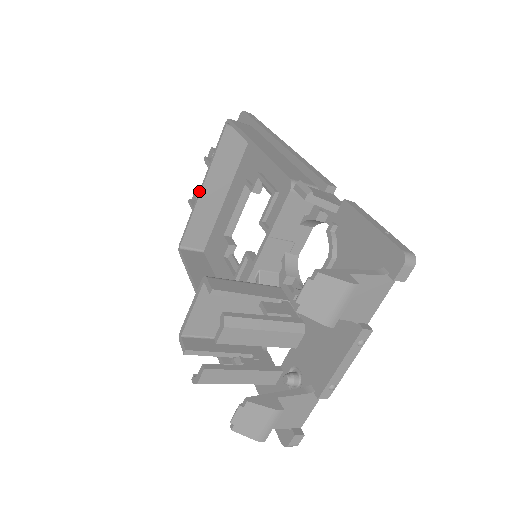
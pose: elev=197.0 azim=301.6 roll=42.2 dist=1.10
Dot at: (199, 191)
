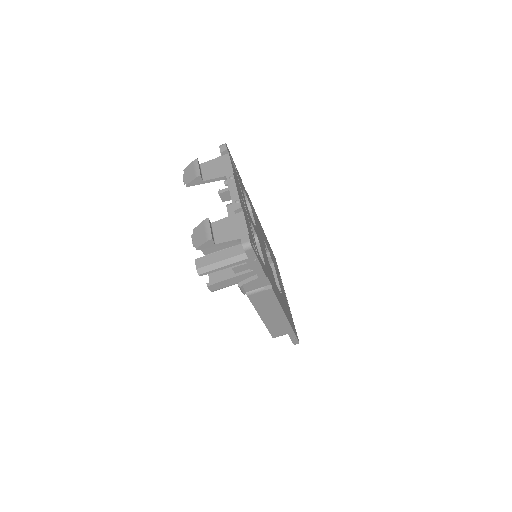
Dot at: occluded
